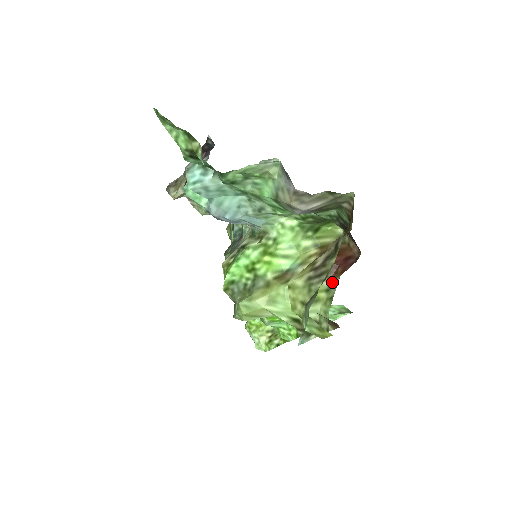
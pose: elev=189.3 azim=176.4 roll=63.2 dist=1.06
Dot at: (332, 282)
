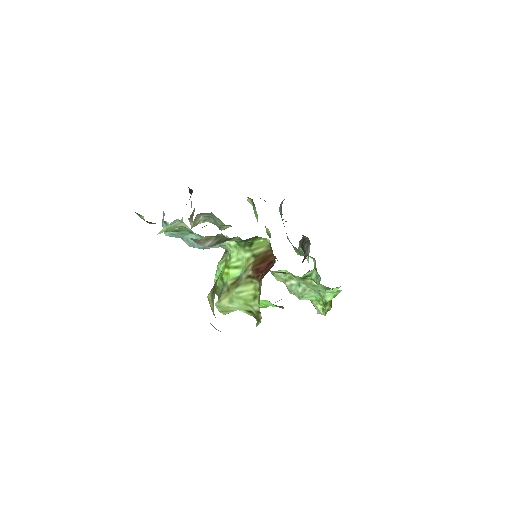
Dot at: (260, 283)
